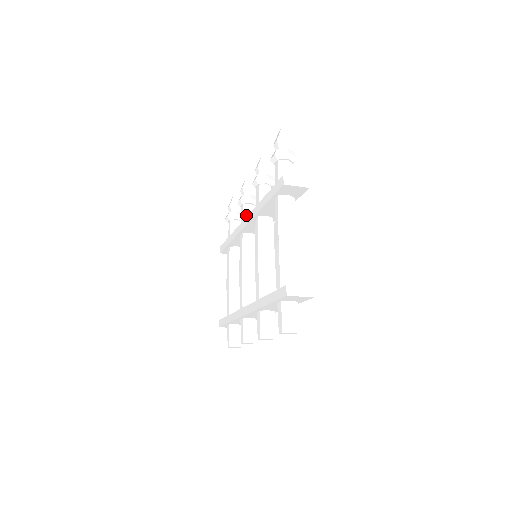
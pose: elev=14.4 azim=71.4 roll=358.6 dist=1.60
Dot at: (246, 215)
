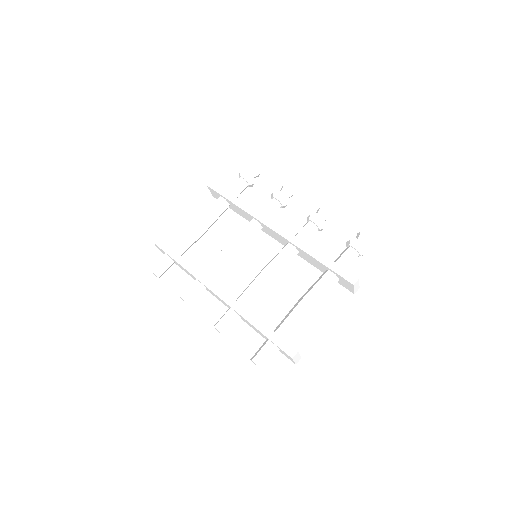
Dot at: (273, 211)
